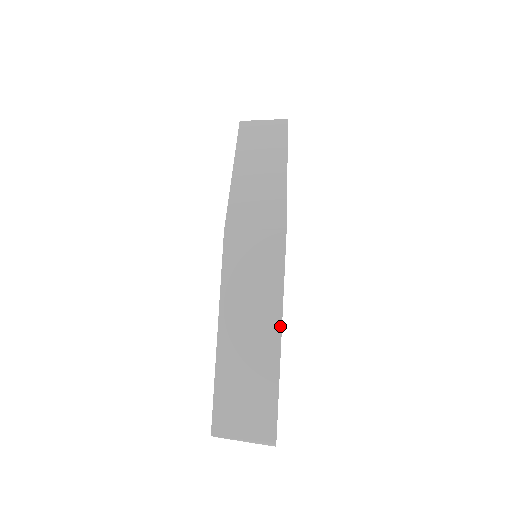
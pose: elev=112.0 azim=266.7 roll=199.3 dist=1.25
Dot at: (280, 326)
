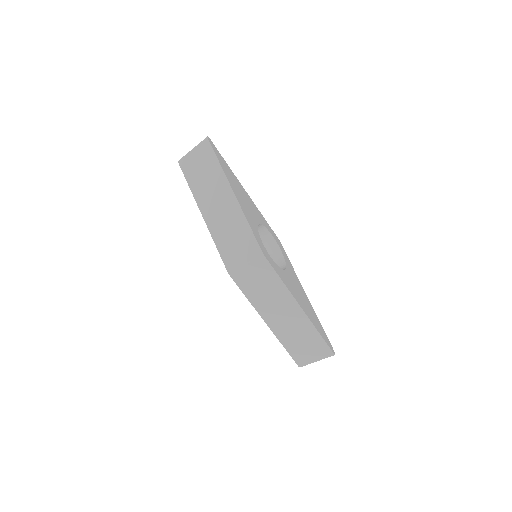
Dot at: (297, 303)
